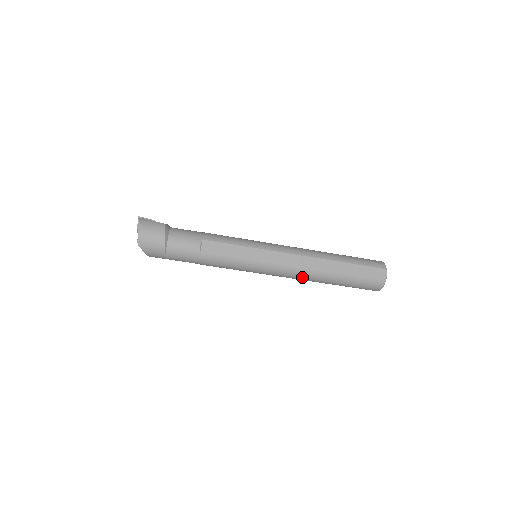
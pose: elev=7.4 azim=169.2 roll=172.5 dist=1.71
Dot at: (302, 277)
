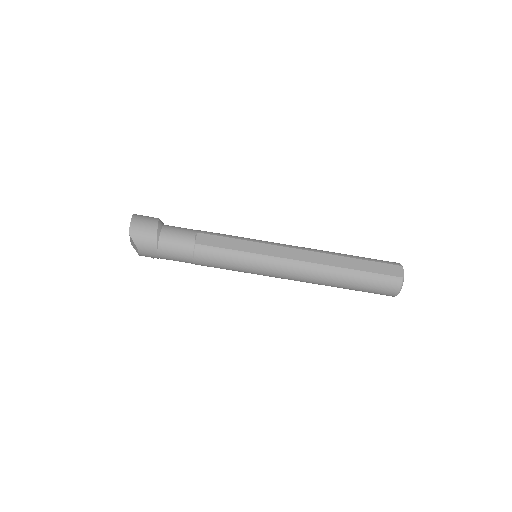
Dot at: (308, 274)
